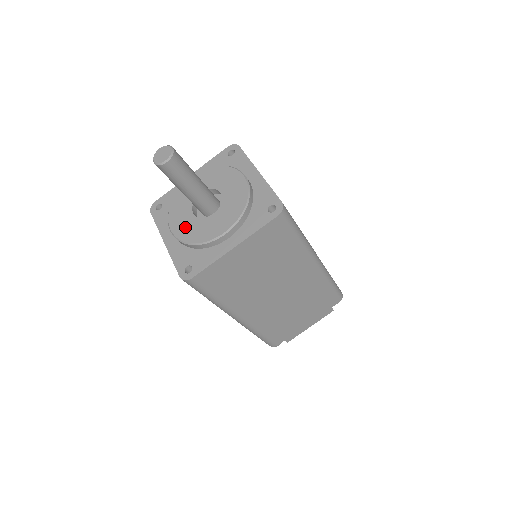
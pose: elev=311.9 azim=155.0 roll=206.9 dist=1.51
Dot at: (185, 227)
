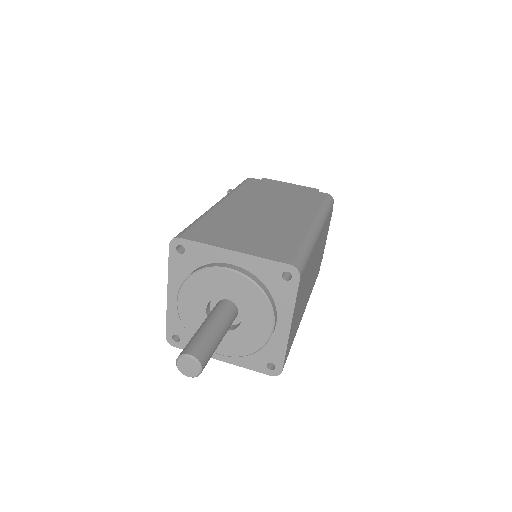
Dot at: (230, 345)
